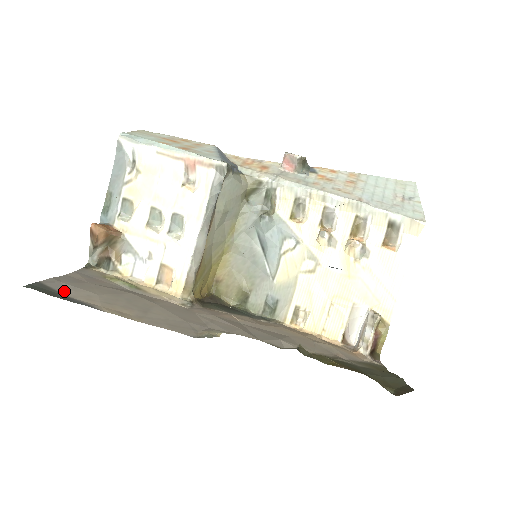
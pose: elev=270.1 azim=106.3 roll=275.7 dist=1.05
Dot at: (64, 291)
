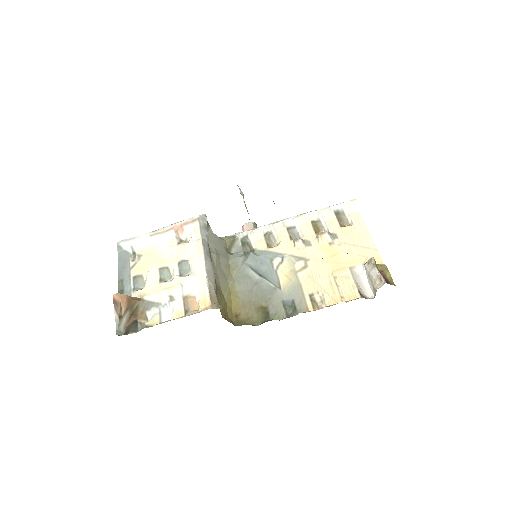
Dot at: occluded
